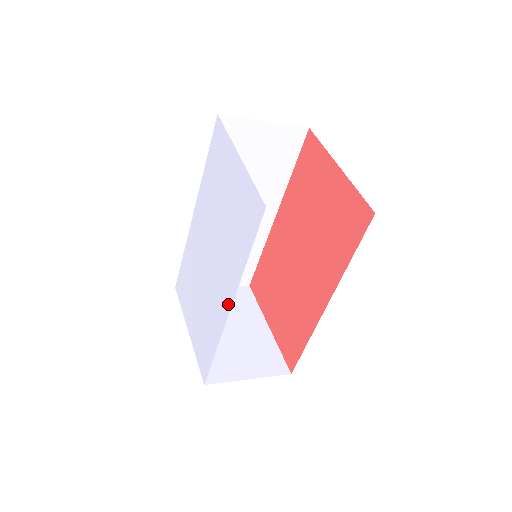
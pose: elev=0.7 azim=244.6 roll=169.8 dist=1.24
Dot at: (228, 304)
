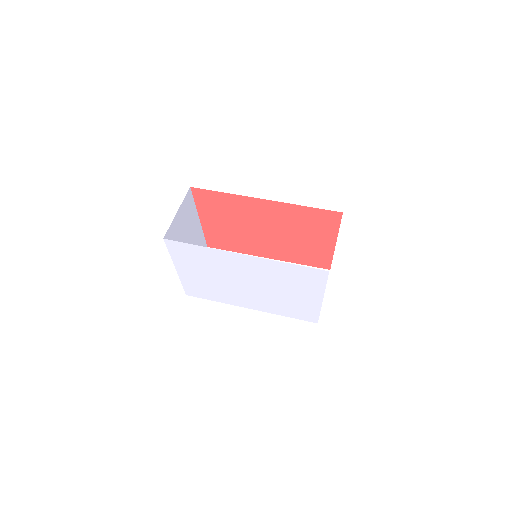
Dot at: (250, 307)
